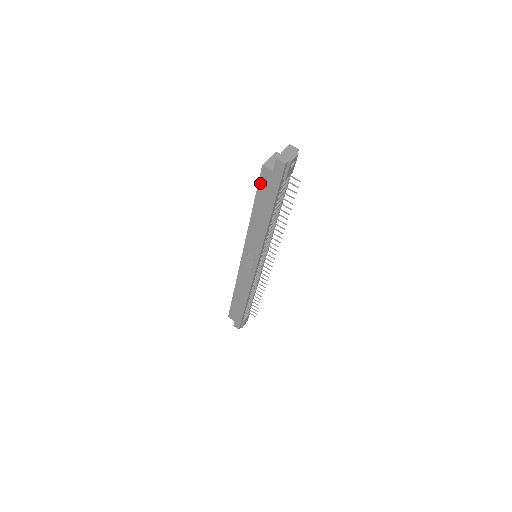
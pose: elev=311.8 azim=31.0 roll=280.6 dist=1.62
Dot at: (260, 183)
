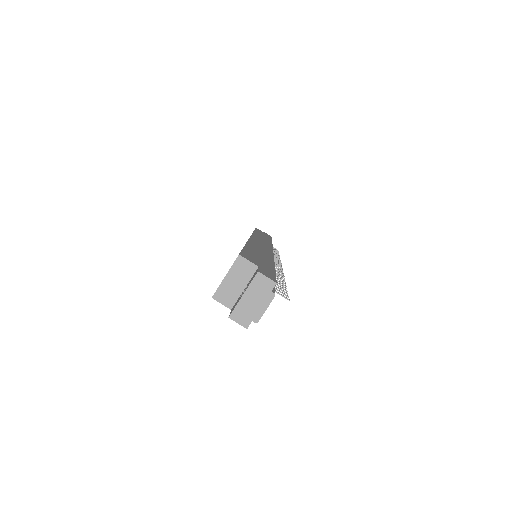
Dot at: occluded
